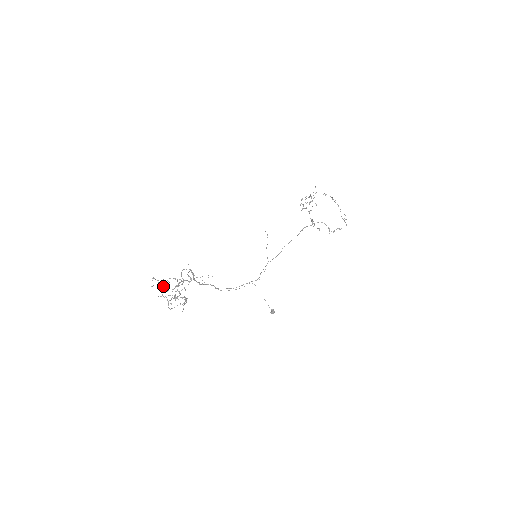
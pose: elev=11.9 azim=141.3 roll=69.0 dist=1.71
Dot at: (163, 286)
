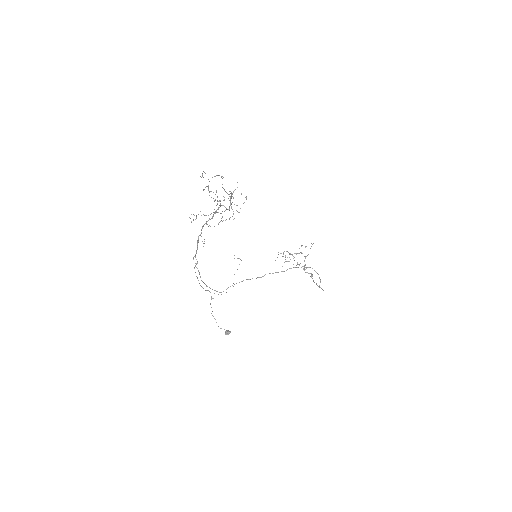
Dot at: (208, 188)
